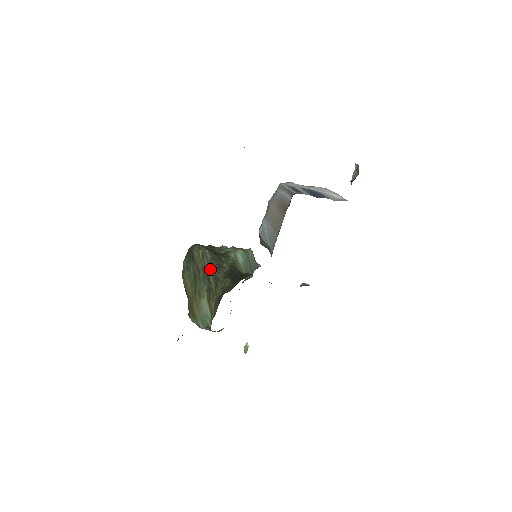
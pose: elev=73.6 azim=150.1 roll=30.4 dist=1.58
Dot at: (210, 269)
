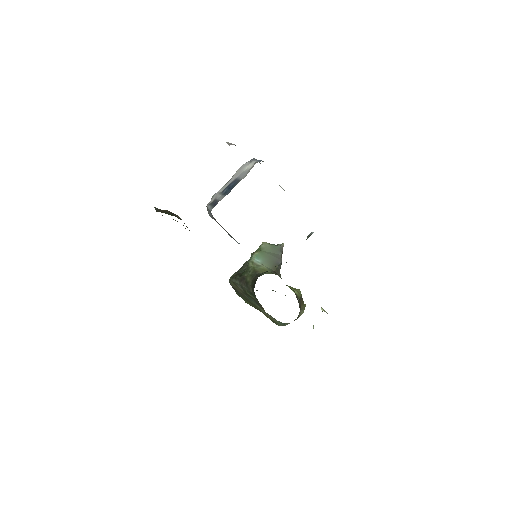
Dot at: (245, 290)
